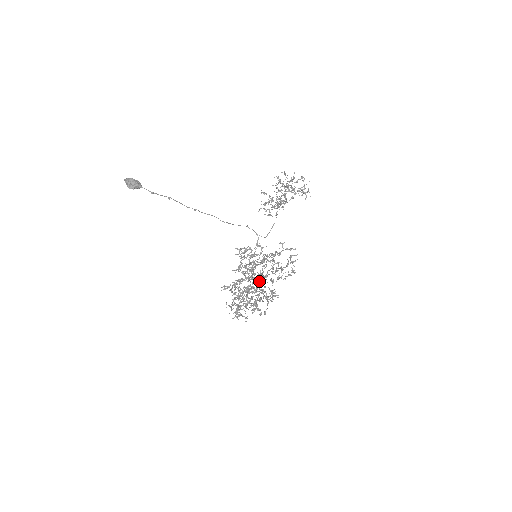
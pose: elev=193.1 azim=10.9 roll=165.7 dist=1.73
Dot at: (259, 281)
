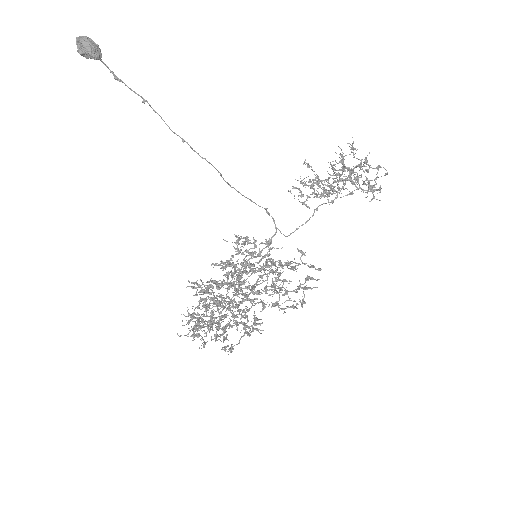
Dot at: (245, 296)
